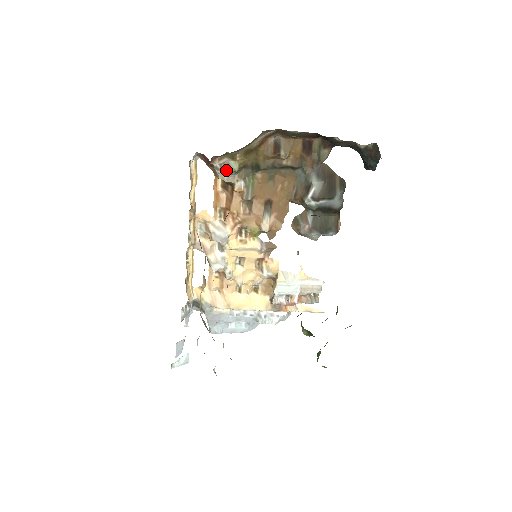
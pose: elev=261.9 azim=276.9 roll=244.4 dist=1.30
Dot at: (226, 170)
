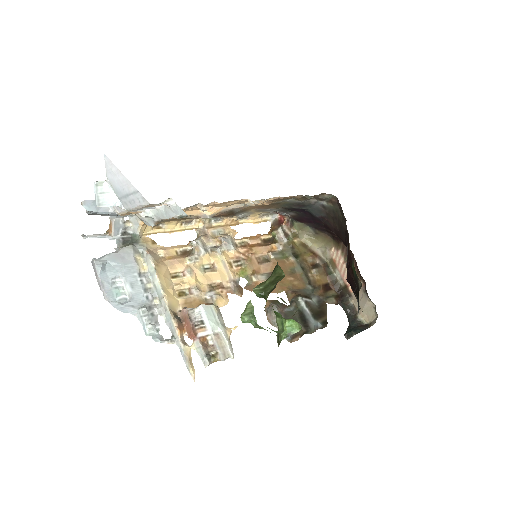
Dot at: (285, 234)
